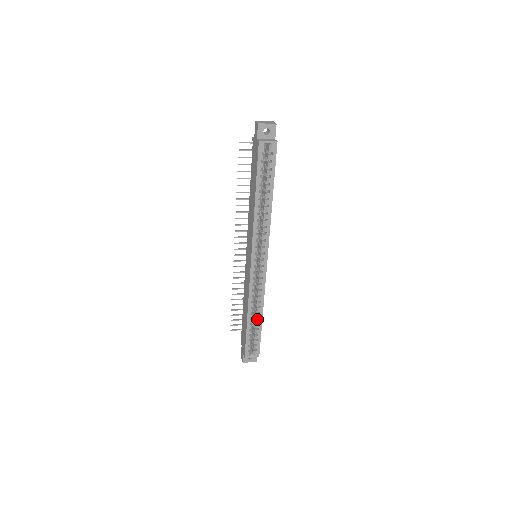
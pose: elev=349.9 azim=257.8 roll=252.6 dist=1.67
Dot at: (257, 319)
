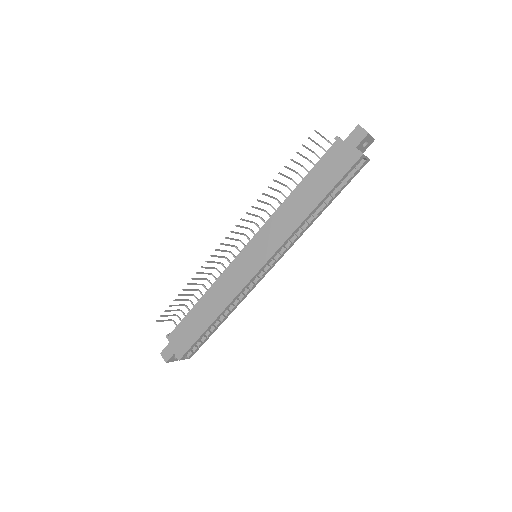
Dot at: (219, 322)
